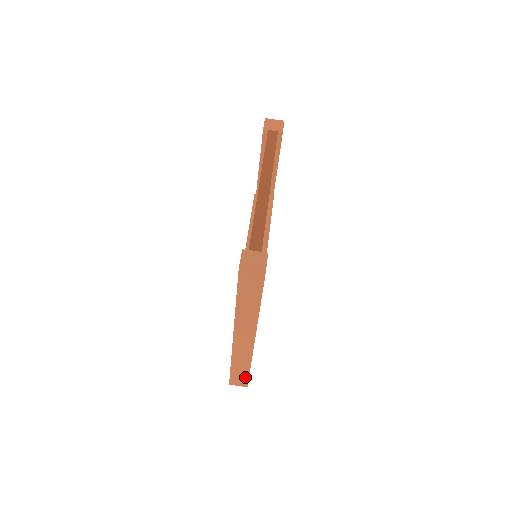
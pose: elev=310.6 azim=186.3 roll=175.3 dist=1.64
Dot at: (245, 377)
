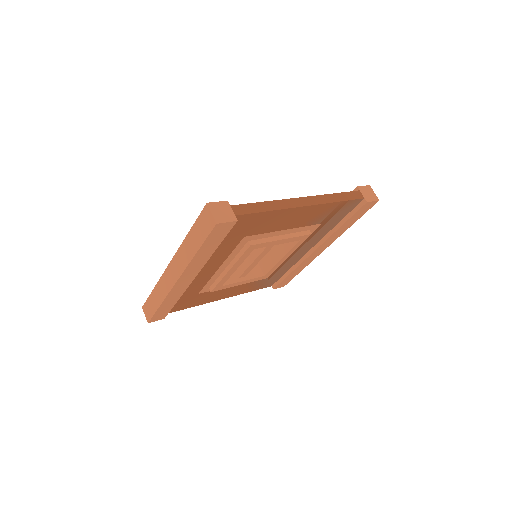
Dot at: (153, 311)
